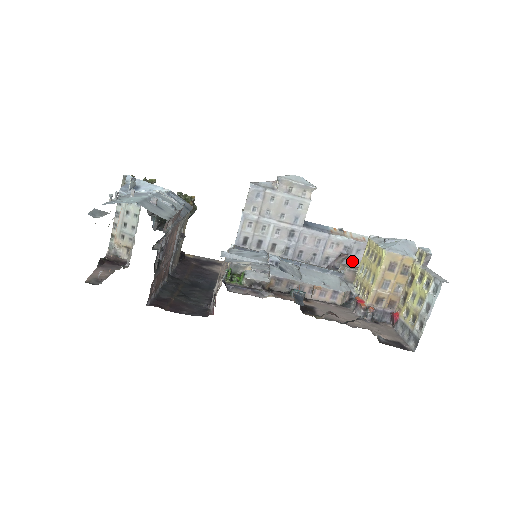
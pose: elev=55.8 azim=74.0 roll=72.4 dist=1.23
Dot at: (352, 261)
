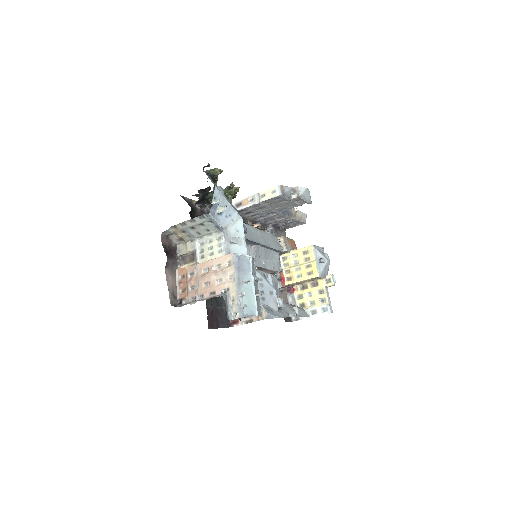
Dot at: (285, 225)
